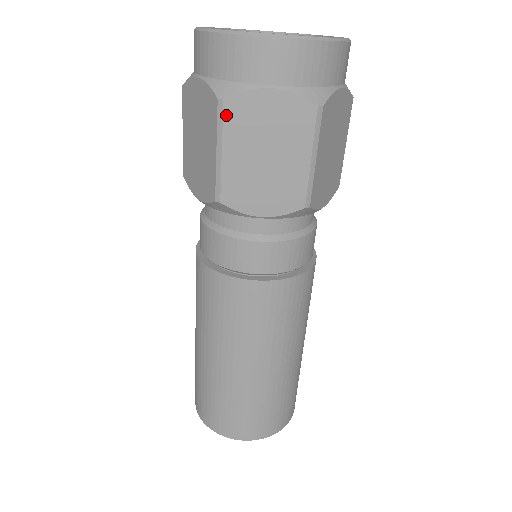
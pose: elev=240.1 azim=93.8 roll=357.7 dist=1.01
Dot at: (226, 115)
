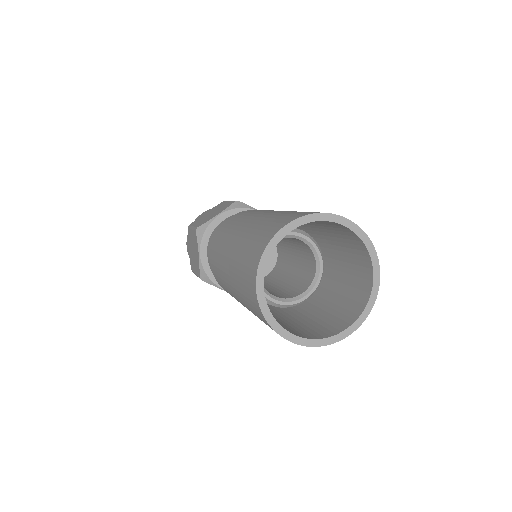
Dot at: occluded
